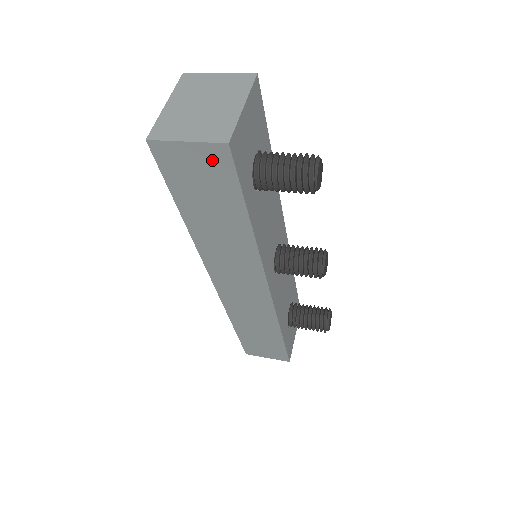
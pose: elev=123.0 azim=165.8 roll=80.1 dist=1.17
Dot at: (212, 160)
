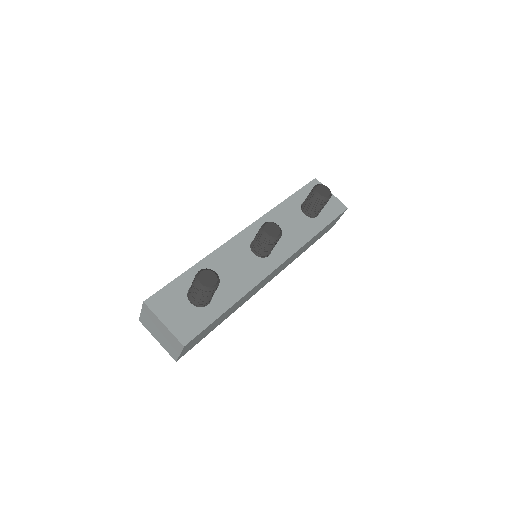
Dot at: (191, 343)
